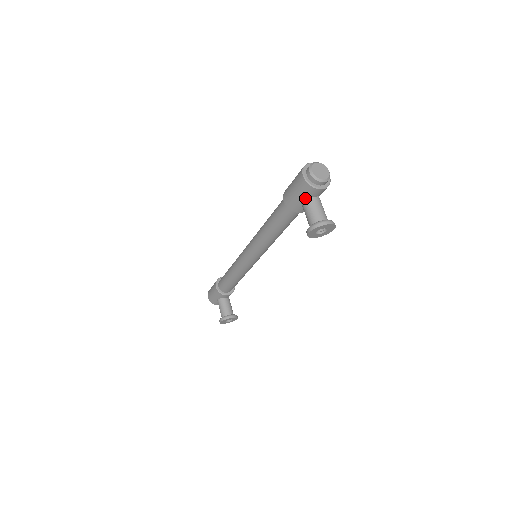
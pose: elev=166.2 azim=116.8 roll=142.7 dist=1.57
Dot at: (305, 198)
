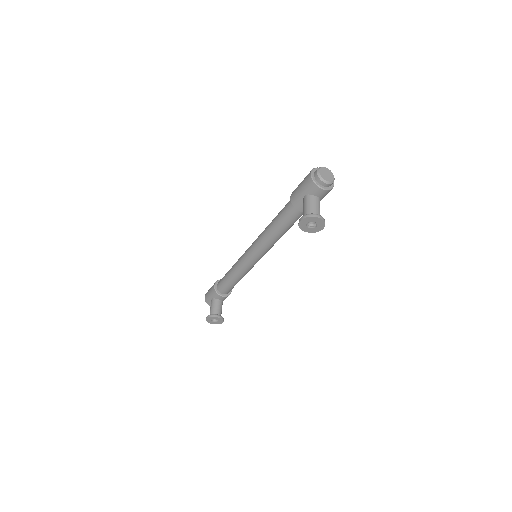
Dot at: (307, 195)
